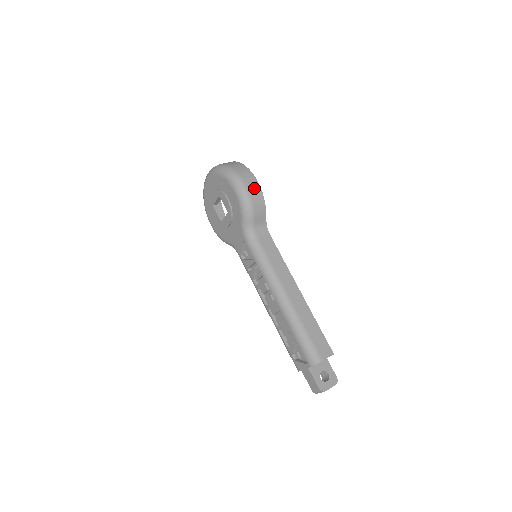
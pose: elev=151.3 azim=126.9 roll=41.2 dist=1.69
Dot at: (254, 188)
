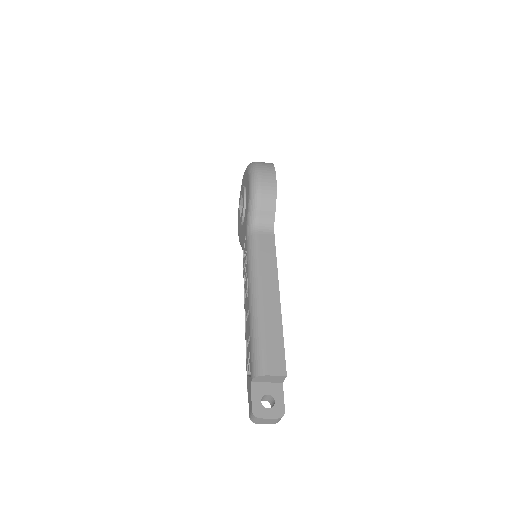
Dot at: (269, 180)
